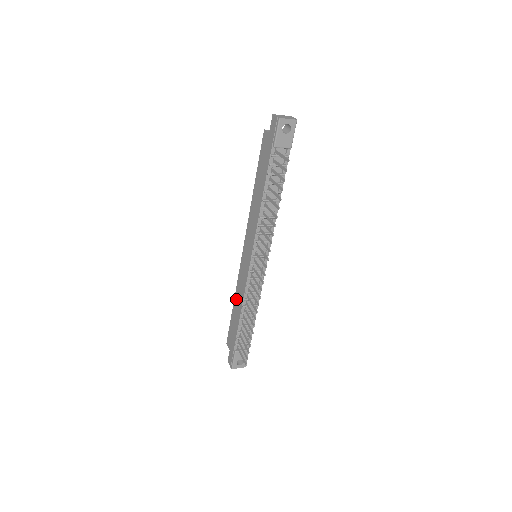
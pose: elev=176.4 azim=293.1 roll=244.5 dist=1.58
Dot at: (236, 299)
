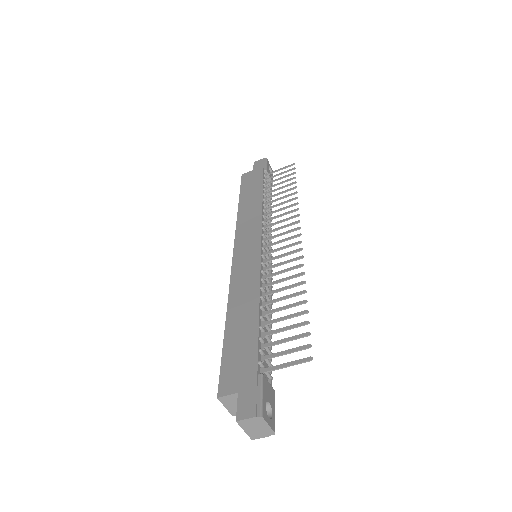
Dot at: (235, 306)
